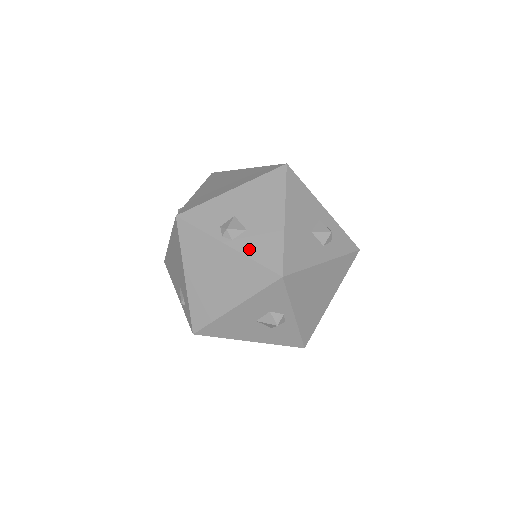
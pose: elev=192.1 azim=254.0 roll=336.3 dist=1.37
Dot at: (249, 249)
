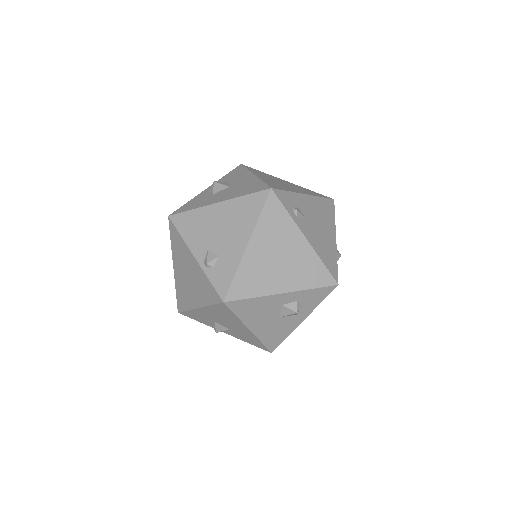
Dot at: (240, 338)
